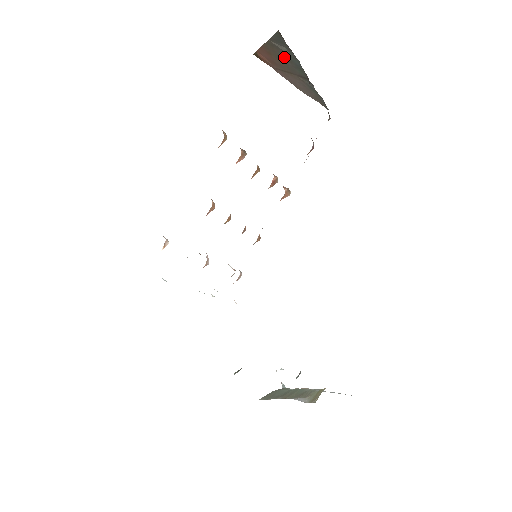
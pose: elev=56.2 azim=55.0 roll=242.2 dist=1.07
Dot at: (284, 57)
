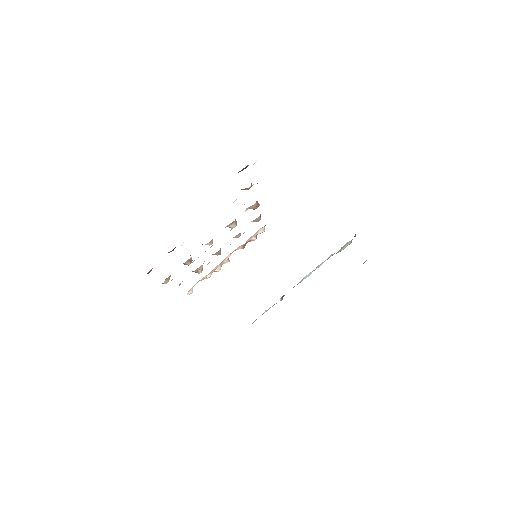
Dot at: occluded
